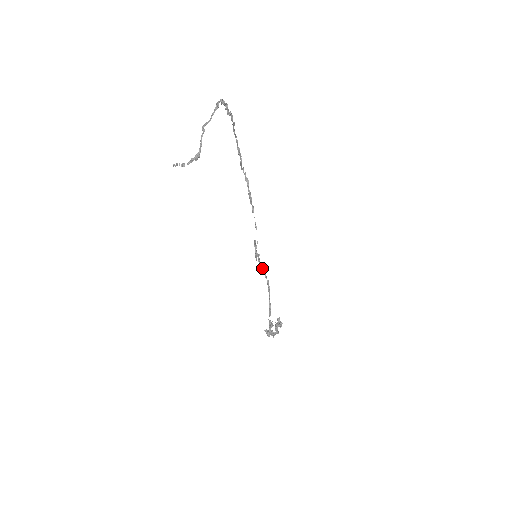
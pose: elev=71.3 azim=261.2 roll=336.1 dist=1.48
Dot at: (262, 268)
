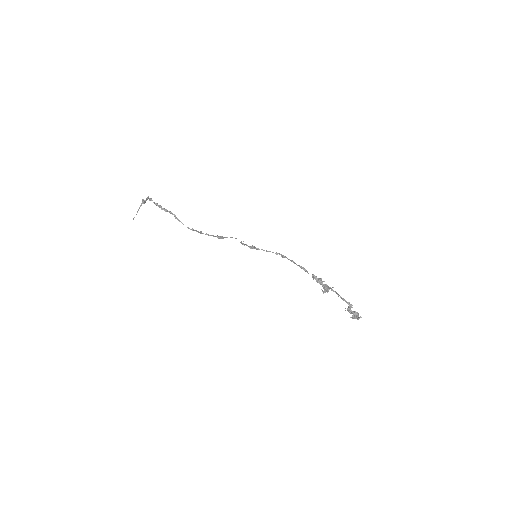
Dot at: (263, 250)
